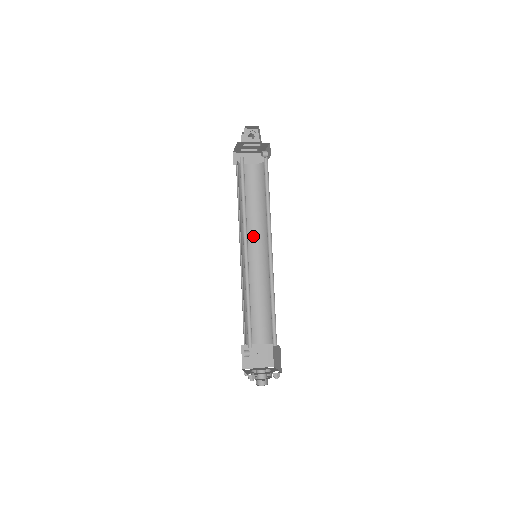
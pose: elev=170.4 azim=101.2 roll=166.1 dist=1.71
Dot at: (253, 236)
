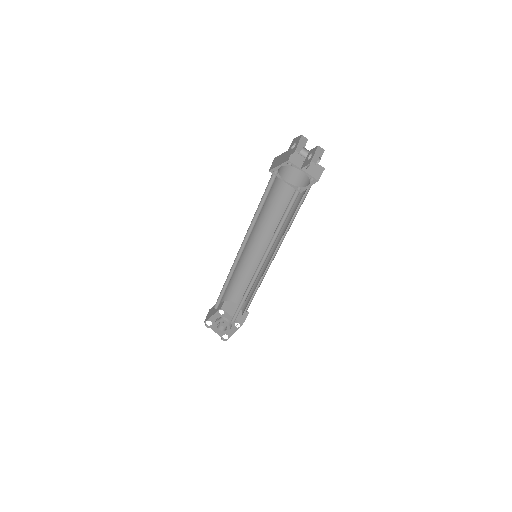
Dot at: (252, 231)
